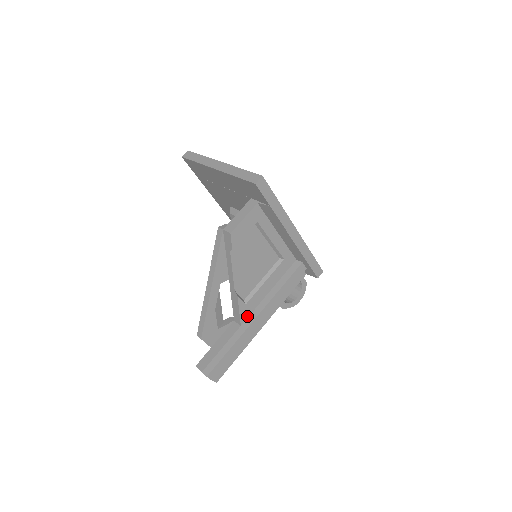
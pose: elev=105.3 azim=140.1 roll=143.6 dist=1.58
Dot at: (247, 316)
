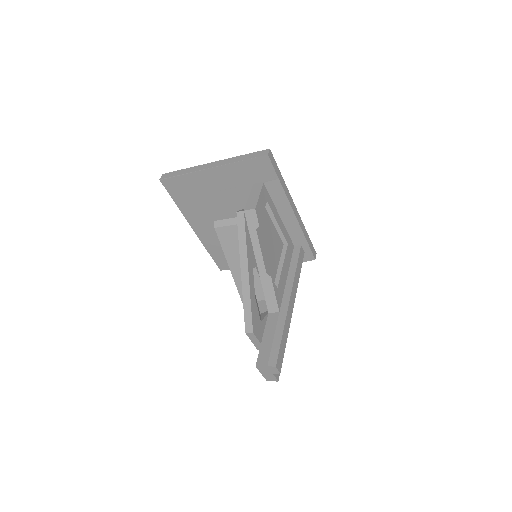
Dot at: (280, 302)
